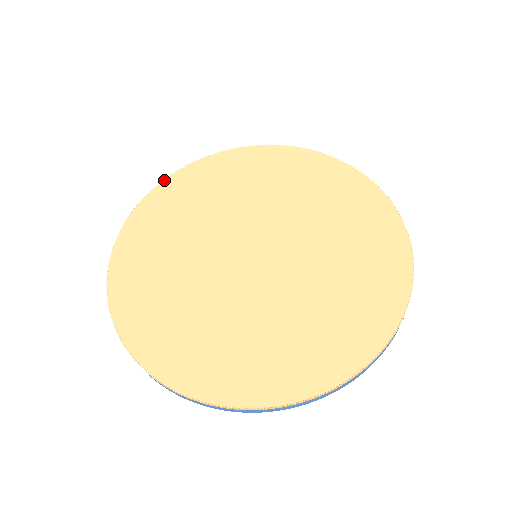
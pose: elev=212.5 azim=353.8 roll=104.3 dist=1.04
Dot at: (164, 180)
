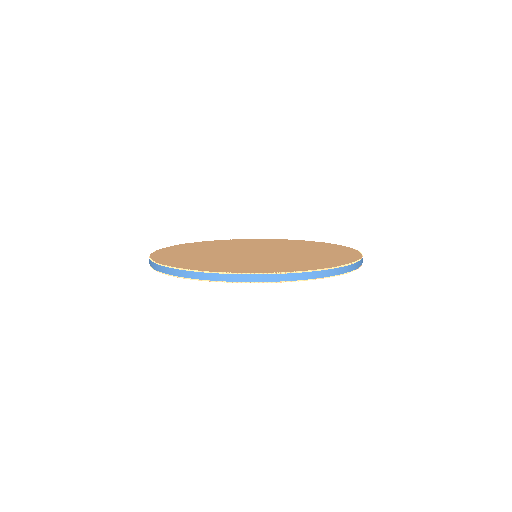
Dot at: (168, 247)
